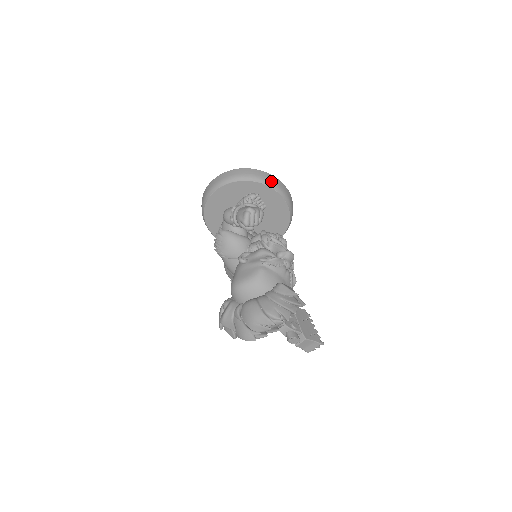
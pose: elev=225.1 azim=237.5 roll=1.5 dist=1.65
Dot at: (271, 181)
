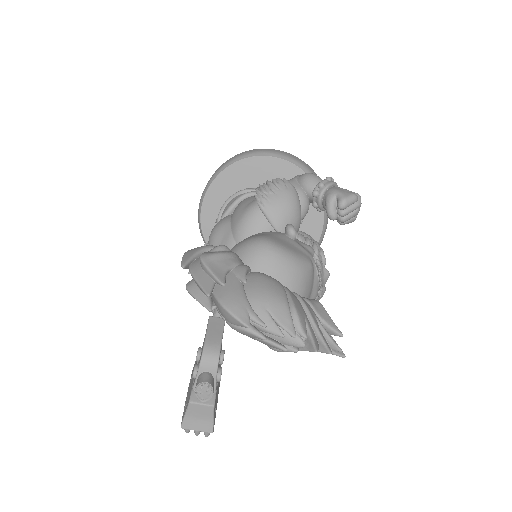
Dot at: occluded
